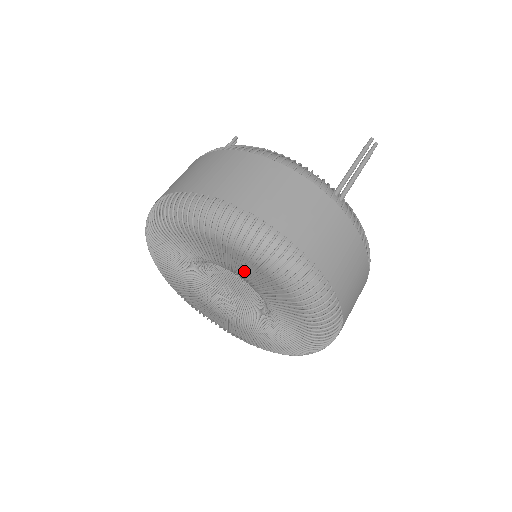
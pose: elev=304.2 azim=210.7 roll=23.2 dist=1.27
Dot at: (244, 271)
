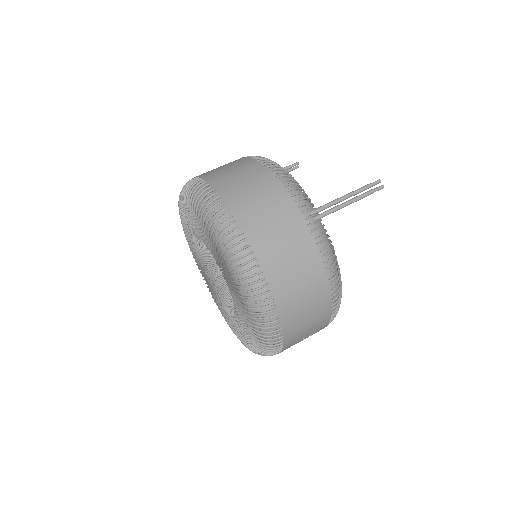
Dot at: occluded
